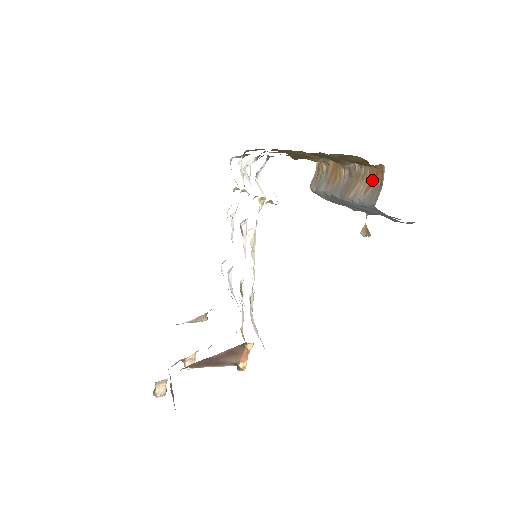
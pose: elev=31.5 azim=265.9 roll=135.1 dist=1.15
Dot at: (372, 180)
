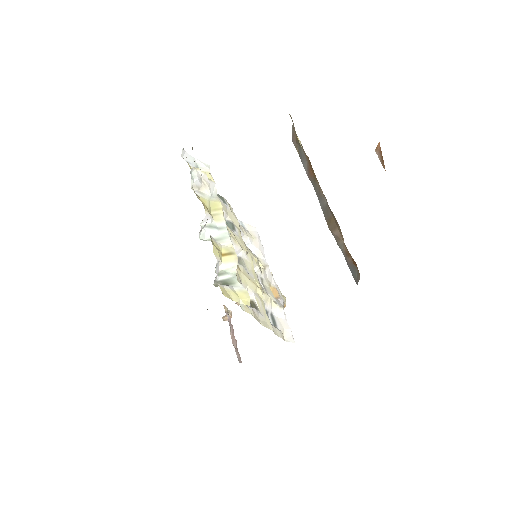
Dot at: (349, 254)
